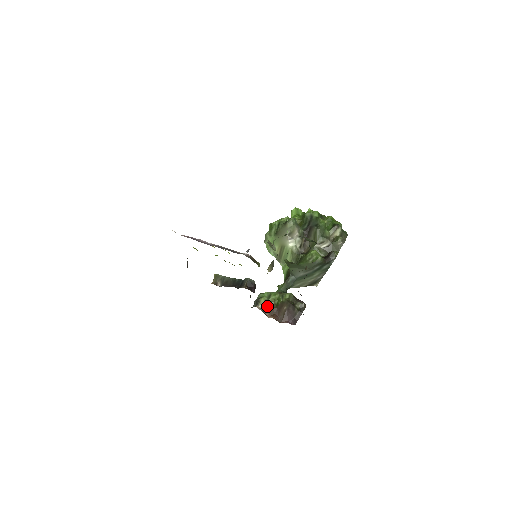
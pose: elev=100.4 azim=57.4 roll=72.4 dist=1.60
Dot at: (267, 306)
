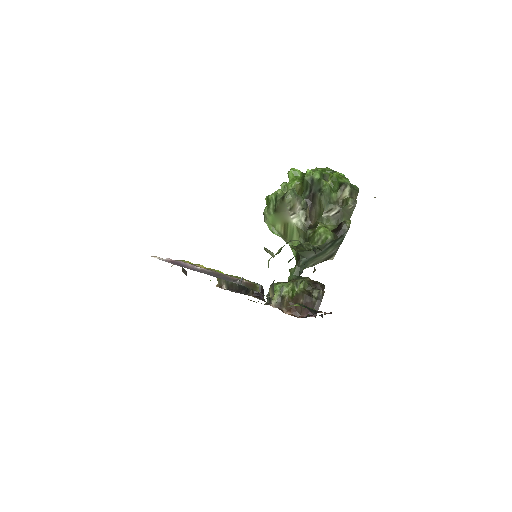
Dot at: (281, 301)
